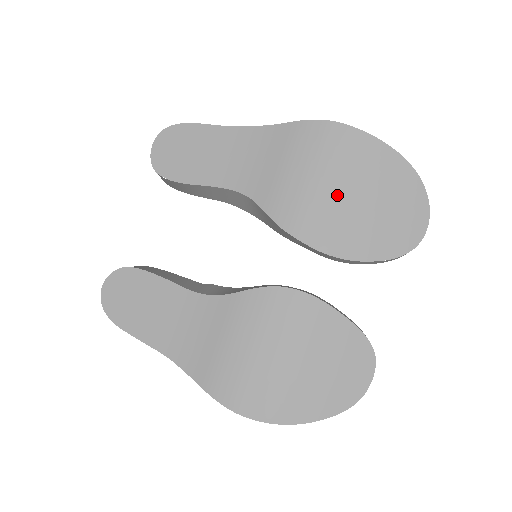
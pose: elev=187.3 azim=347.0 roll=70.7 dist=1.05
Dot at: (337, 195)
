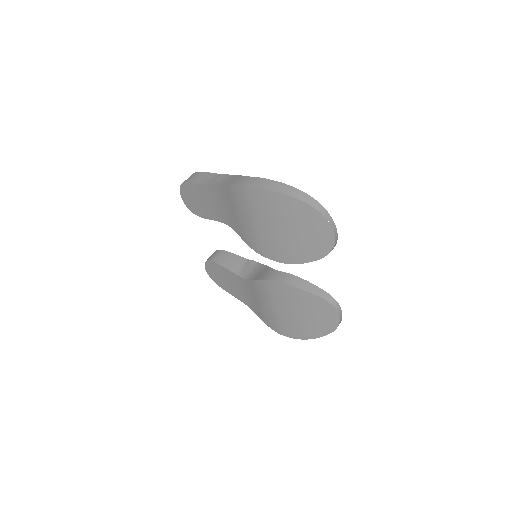
Dot at: (270, 230)
